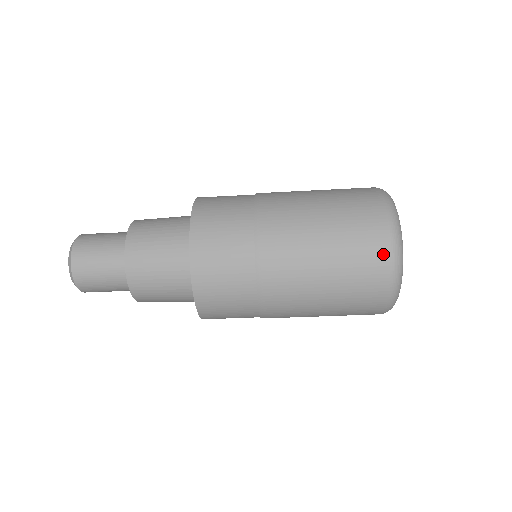
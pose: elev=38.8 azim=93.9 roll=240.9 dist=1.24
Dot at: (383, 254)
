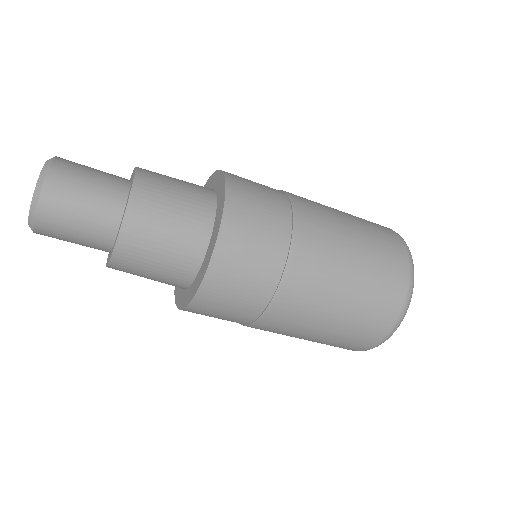
Dot at: (383, 331)
